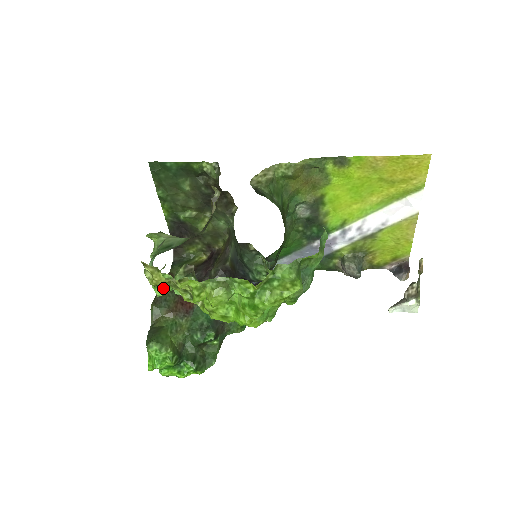
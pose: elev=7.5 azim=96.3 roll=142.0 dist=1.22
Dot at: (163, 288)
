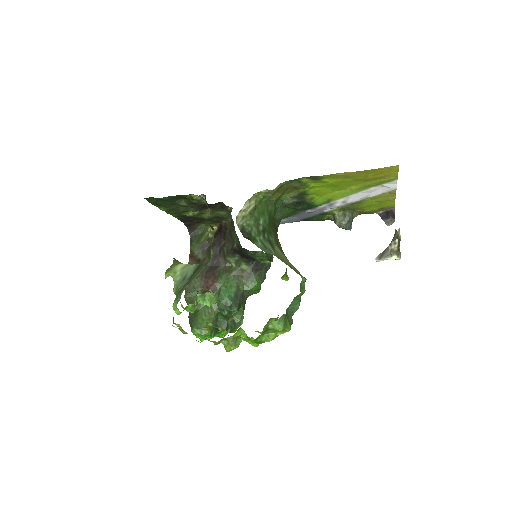
Dot at: (190, 311)
